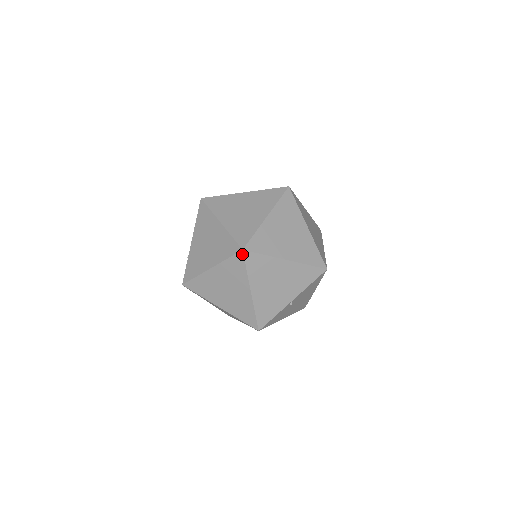
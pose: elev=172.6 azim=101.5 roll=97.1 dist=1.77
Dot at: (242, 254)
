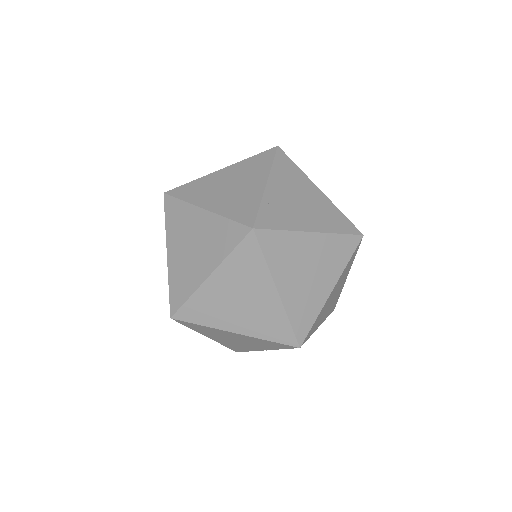
Dot at: (173, 319)
